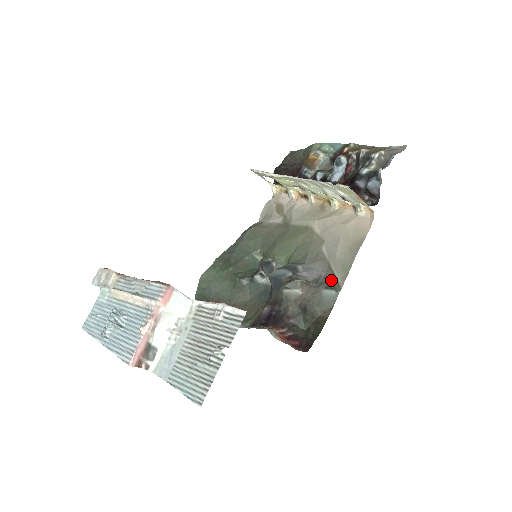
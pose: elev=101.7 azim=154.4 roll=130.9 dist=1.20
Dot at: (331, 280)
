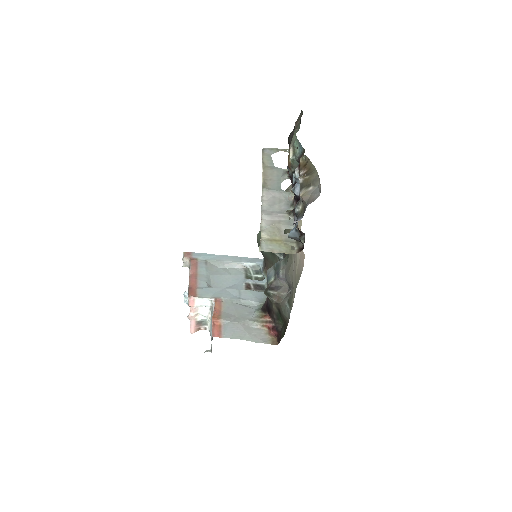
Dot at: (291, 296)
